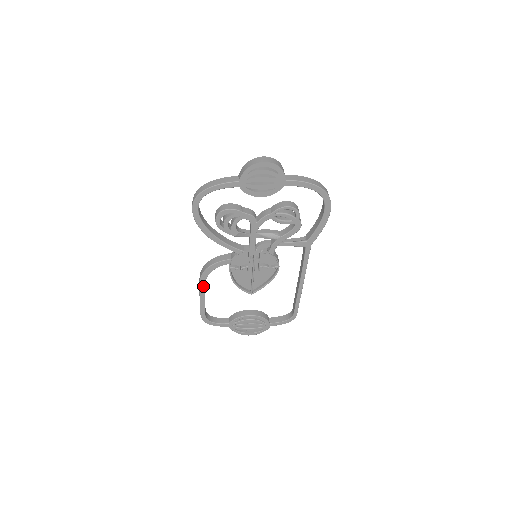
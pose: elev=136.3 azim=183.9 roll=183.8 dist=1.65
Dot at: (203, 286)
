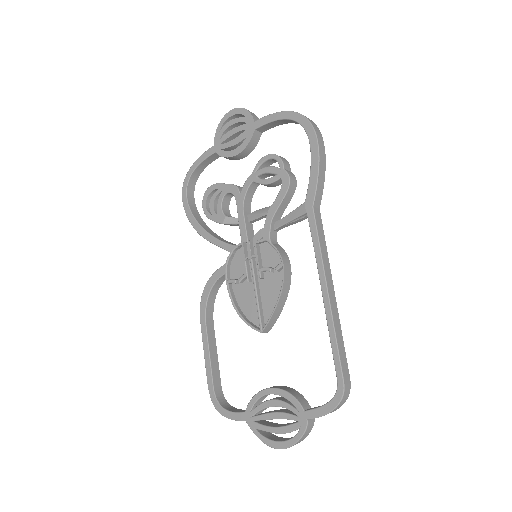
Dot at: (204, 324)
